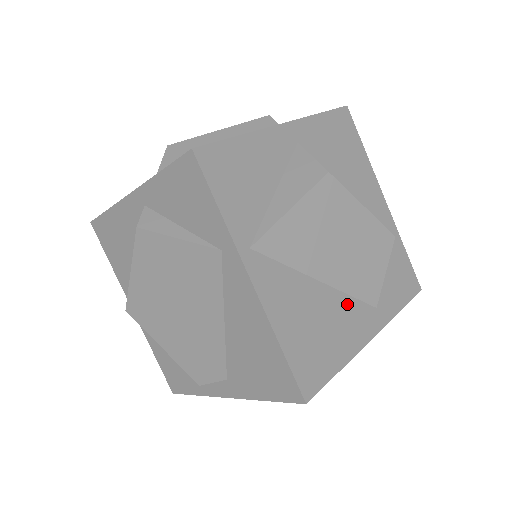
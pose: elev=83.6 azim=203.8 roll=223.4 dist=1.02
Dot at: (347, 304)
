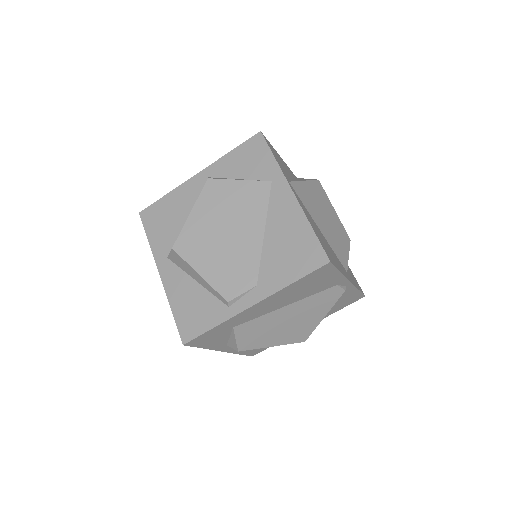
Dot at: (334, 253)
